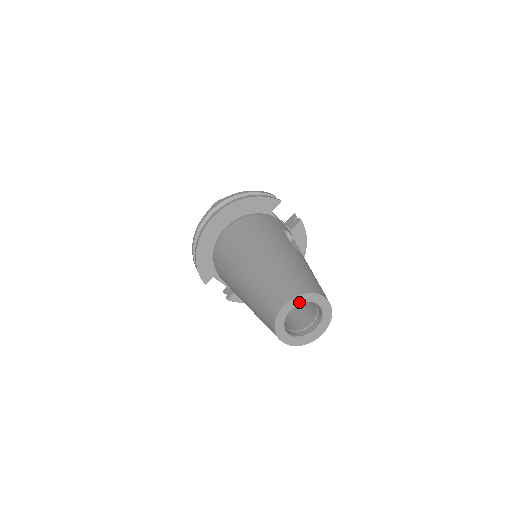
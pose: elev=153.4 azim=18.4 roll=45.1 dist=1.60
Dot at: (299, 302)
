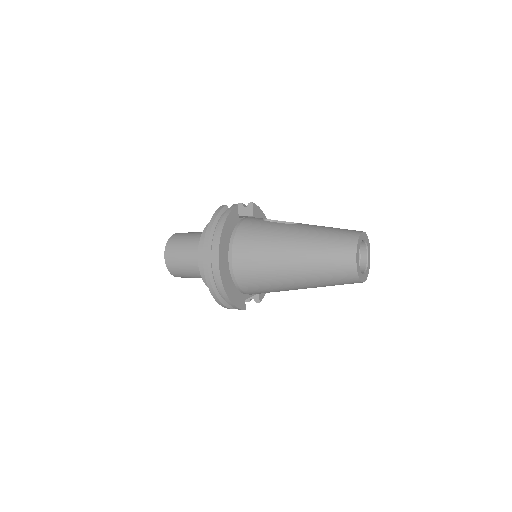
Dot at: (358, 250)
